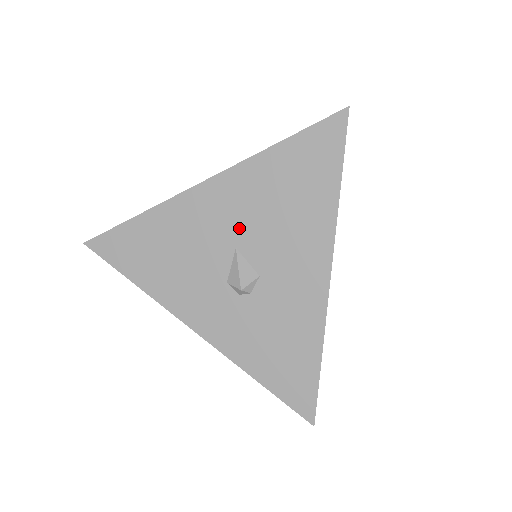
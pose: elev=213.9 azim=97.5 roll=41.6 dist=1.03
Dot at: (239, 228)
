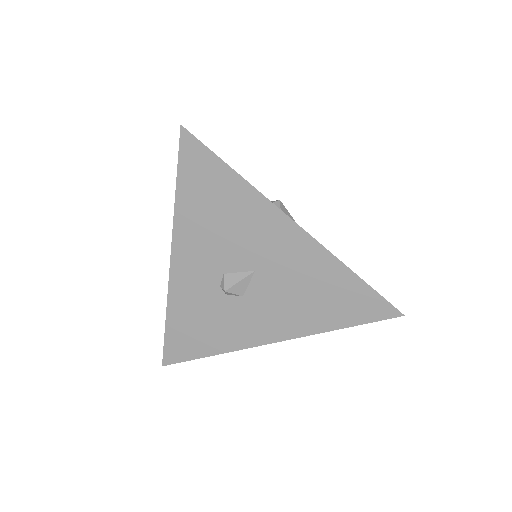
Dot at: (272, 268)
